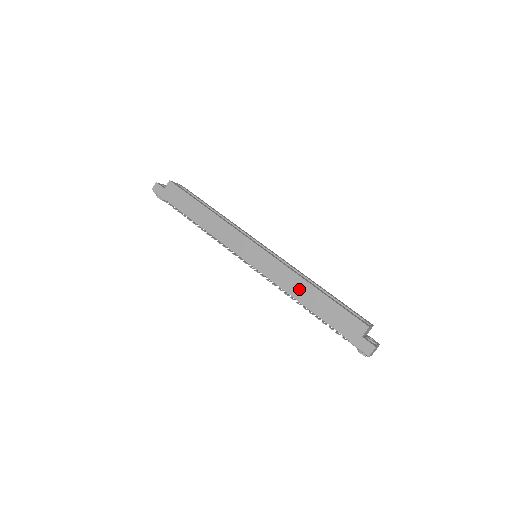
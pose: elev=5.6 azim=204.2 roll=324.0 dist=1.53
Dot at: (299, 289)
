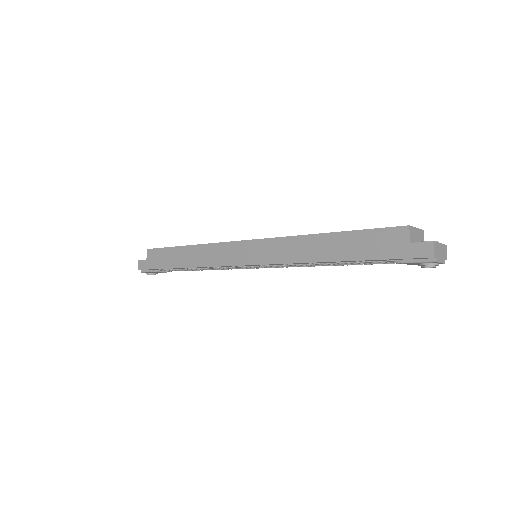
Dot at: (310, 249)
